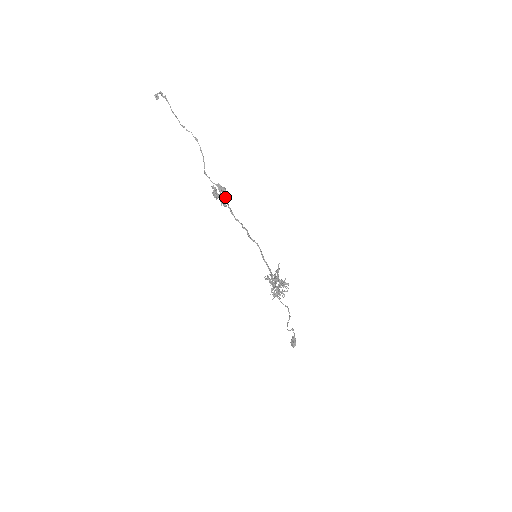
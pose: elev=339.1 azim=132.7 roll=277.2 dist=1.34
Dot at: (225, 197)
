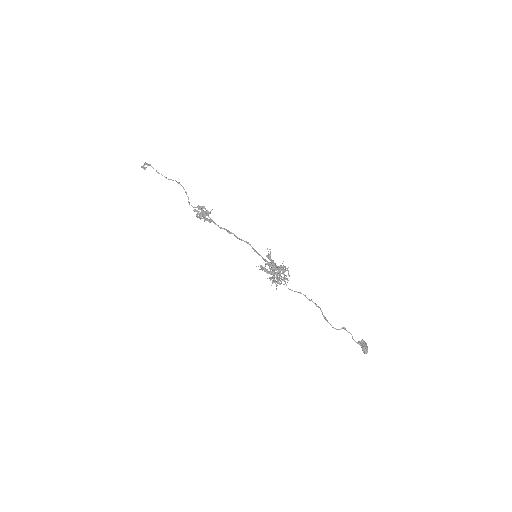
Dot at: (206, 214)
